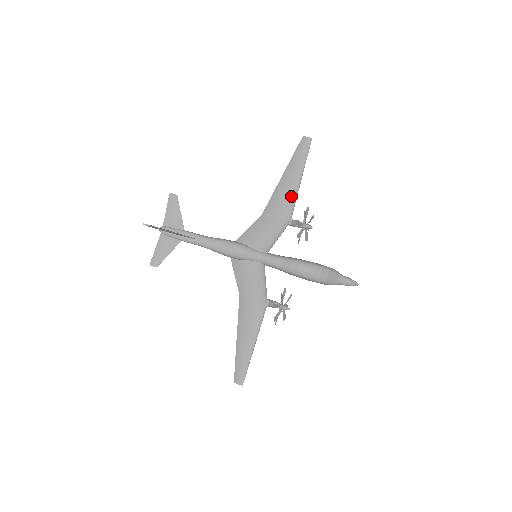
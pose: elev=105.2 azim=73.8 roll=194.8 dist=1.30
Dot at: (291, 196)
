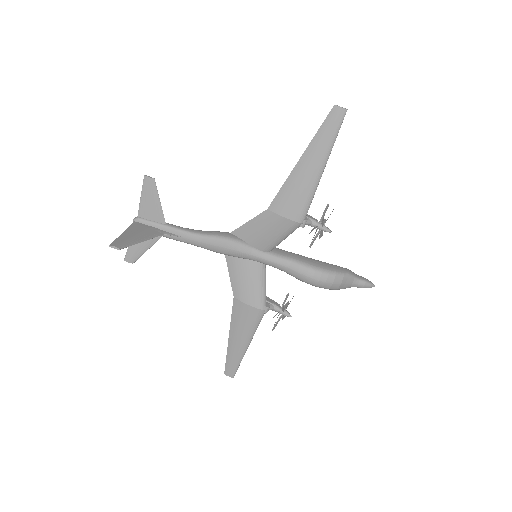
Dot at: (308, 192)
